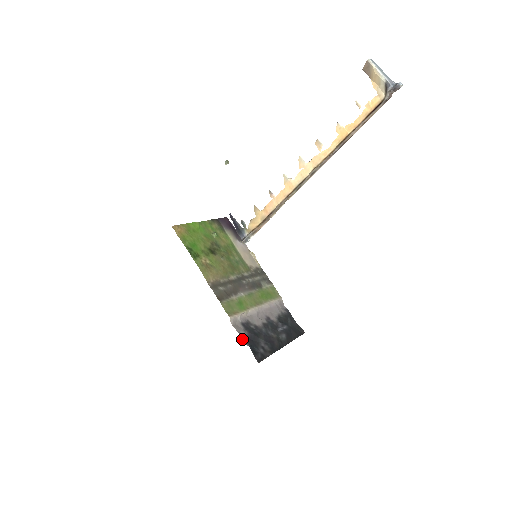
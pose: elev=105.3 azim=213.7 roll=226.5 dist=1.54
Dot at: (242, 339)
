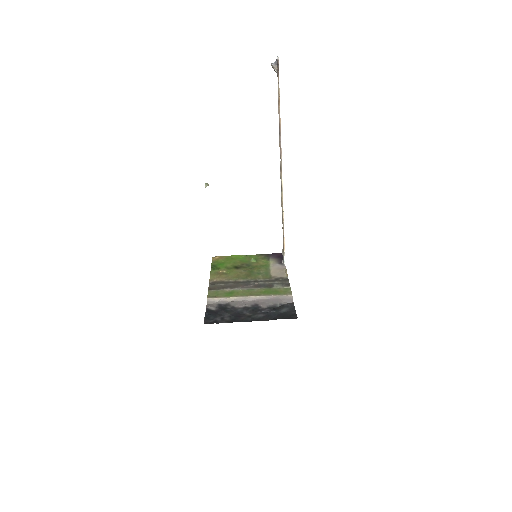
Dot at: (206, 311)
